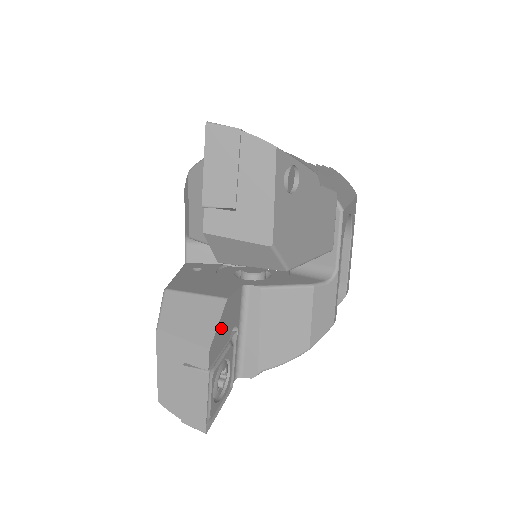
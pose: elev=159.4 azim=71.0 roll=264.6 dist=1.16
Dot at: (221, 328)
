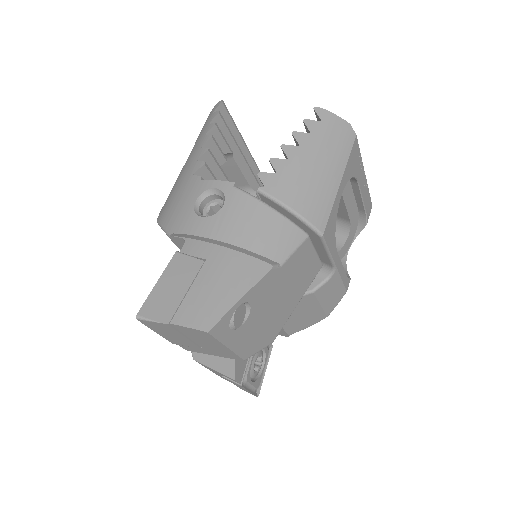
Dot at: occluded
